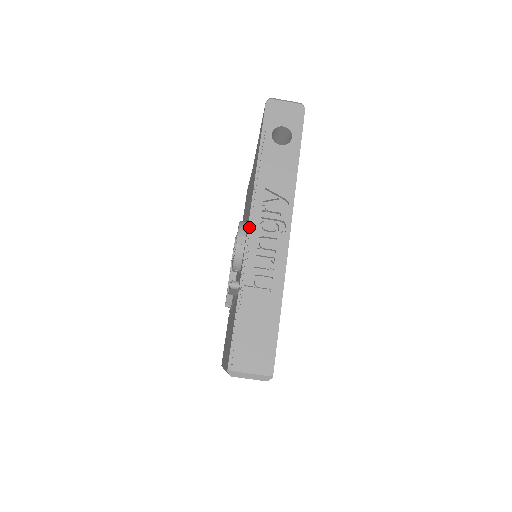
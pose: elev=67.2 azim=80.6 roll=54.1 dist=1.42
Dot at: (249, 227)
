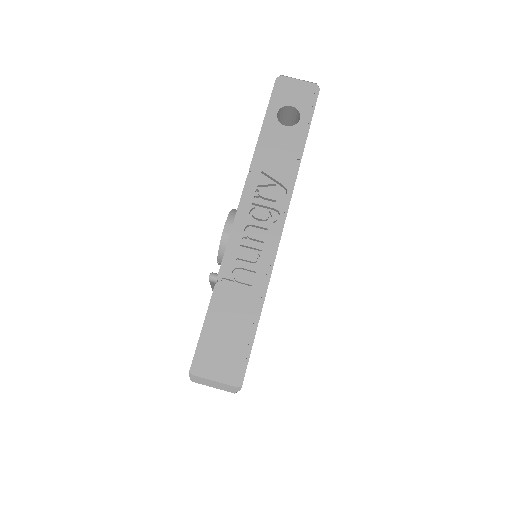
Dot at: (237, 213)
